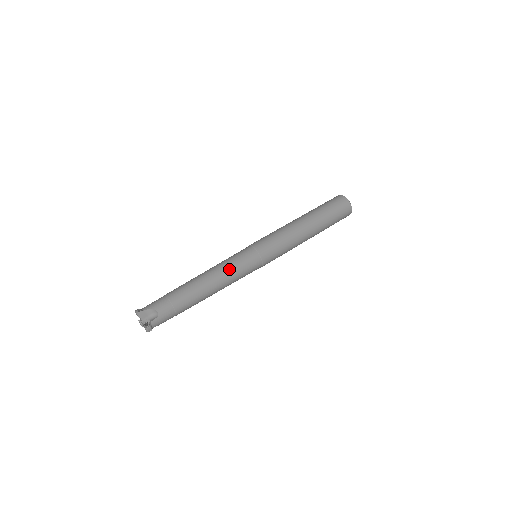
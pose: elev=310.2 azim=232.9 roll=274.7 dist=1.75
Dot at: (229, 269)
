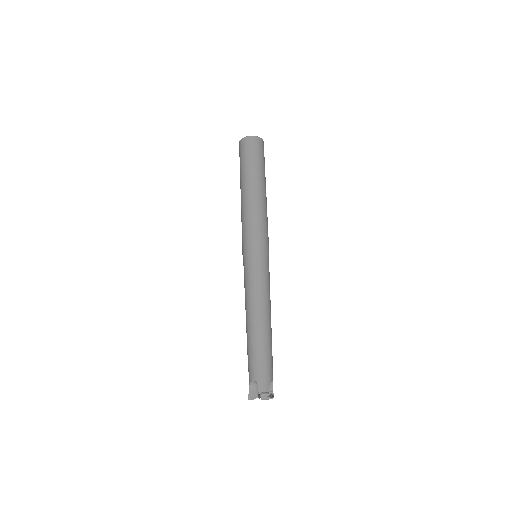
Dot at: occluded
